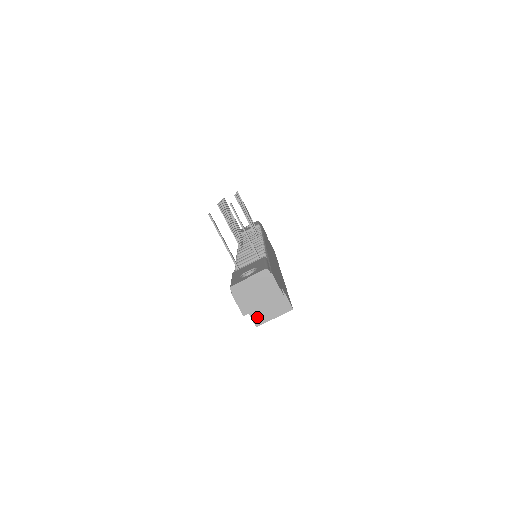
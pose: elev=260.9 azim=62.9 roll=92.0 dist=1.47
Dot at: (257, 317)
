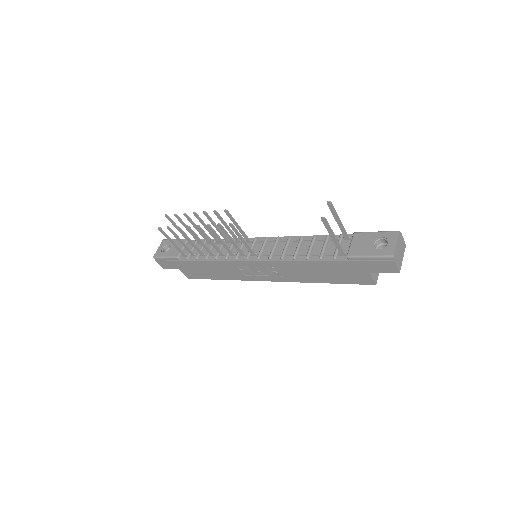
Dot at: (375, 277)
